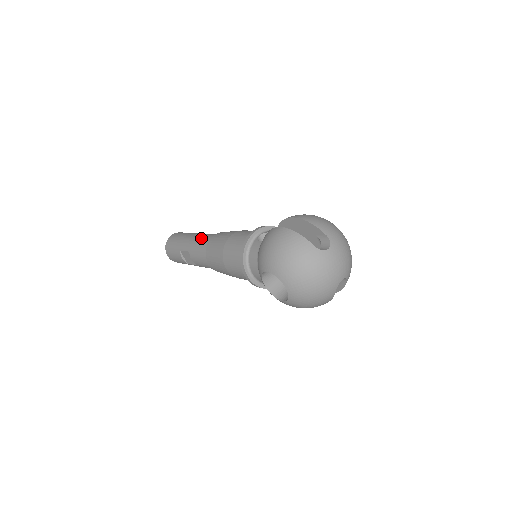
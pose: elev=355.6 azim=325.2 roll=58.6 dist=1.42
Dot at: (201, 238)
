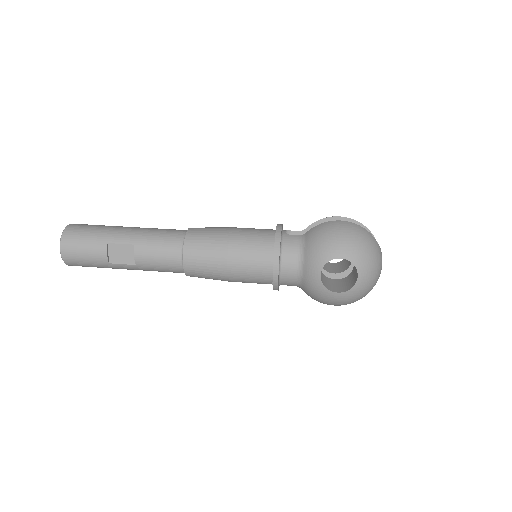
Dot at: (158, 230)
